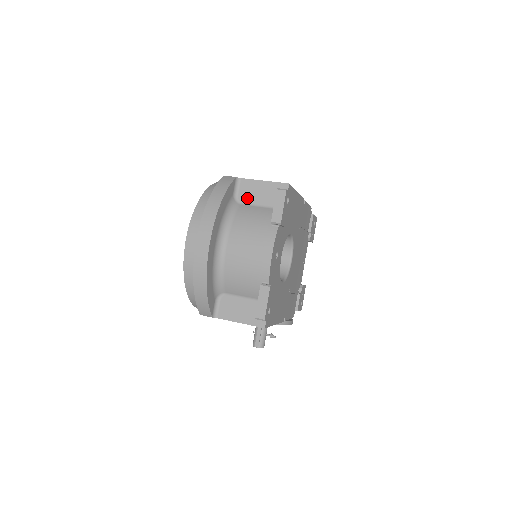
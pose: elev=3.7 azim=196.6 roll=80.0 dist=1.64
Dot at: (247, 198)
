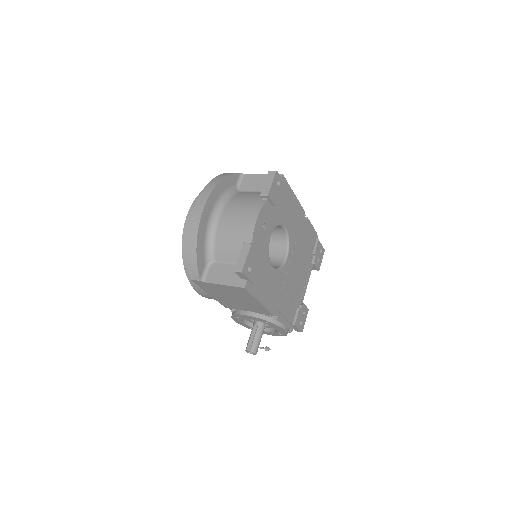
Dot at: (247, 187)
